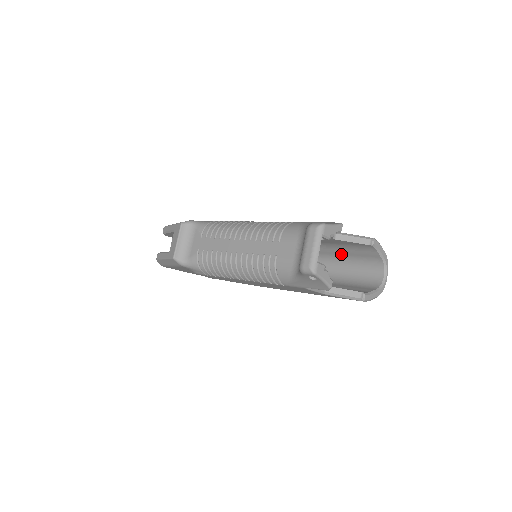
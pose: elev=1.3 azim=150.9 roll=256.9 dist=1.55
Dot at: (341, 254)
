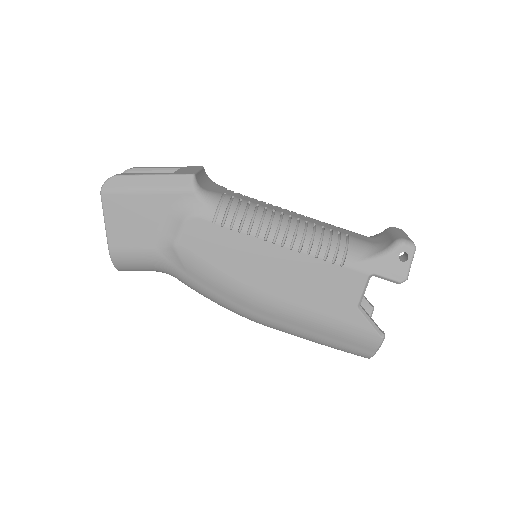
Dot at: occluded
